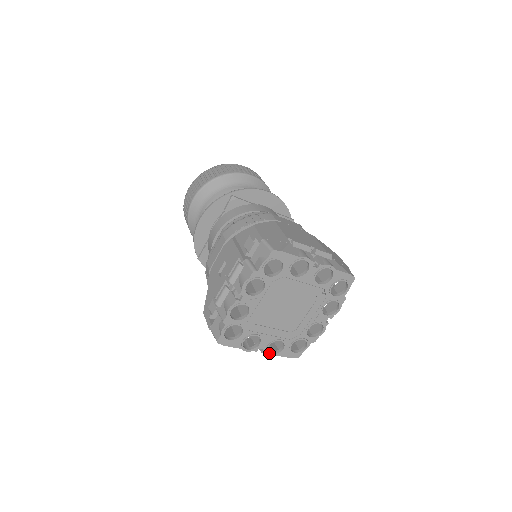
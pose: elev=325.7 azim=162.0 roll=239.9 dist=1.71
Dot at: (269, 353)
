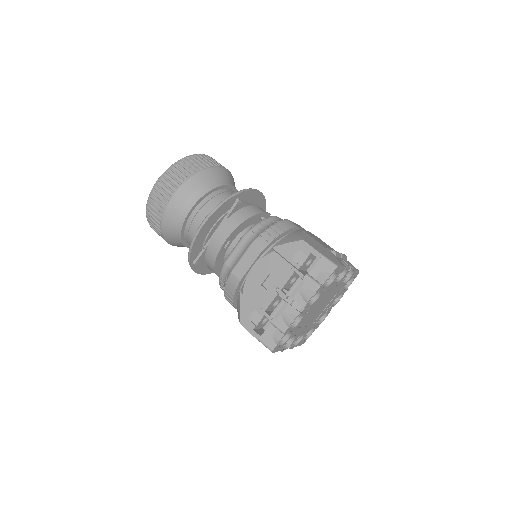
Dot at: (293, 347)
